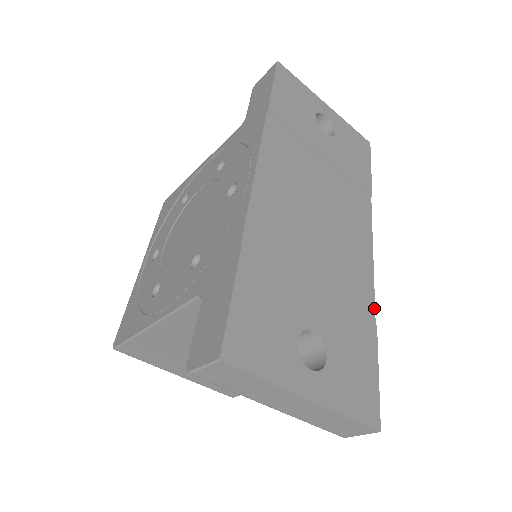
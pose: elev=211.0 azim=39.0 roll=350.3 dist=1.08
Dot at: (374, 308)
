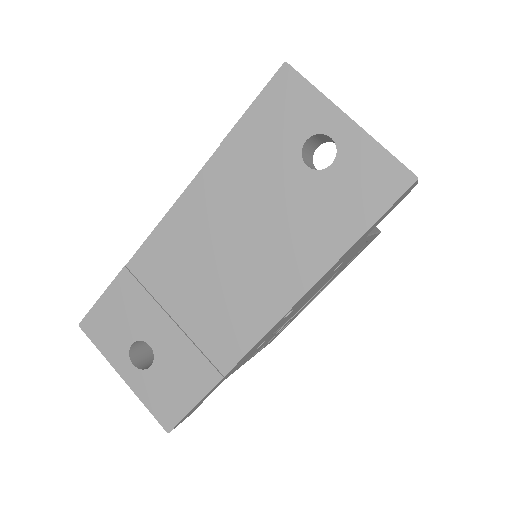
Dot at: (234, 364)
